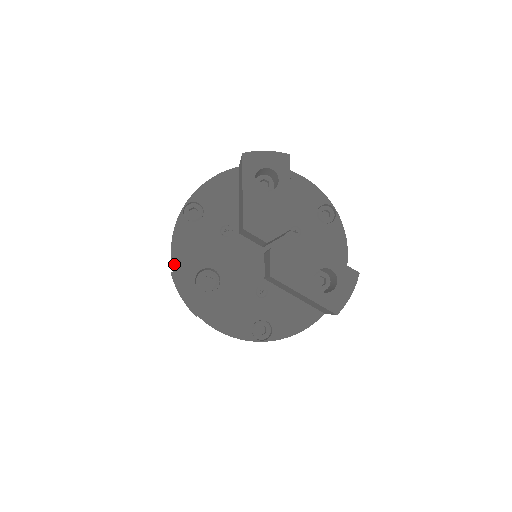
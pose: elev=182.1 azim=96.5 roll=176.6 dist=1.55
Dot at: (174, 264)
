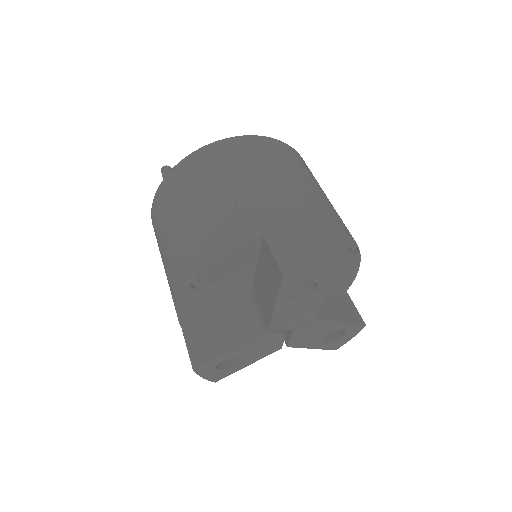
Dot at: (181, 322)
